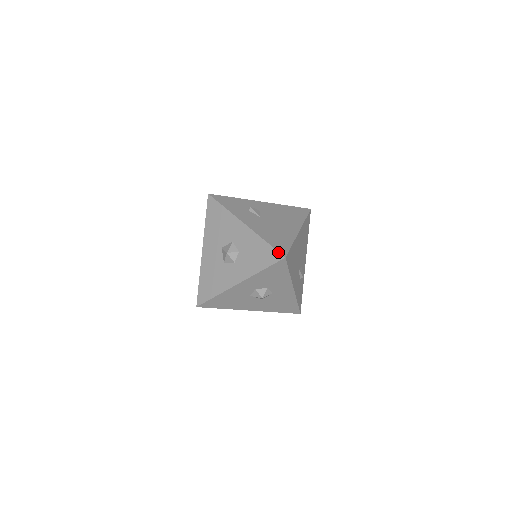
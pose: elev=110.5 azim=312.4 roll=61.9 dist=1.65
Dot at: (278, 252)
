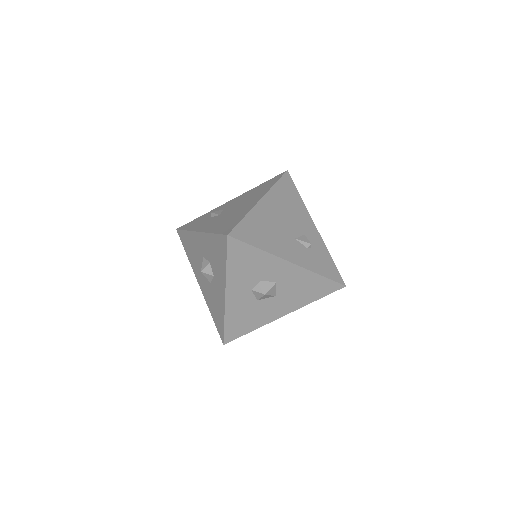
Dot at: (222, 235)
